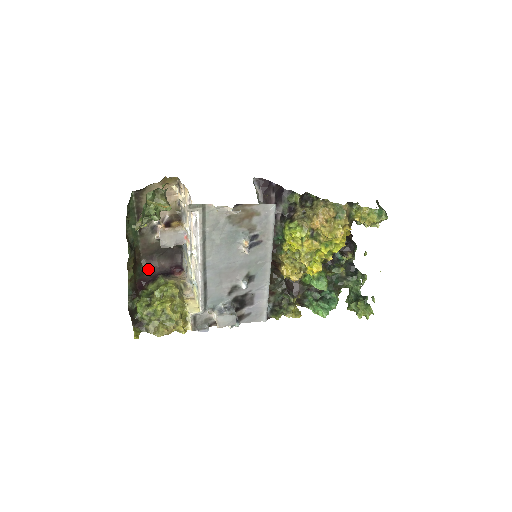
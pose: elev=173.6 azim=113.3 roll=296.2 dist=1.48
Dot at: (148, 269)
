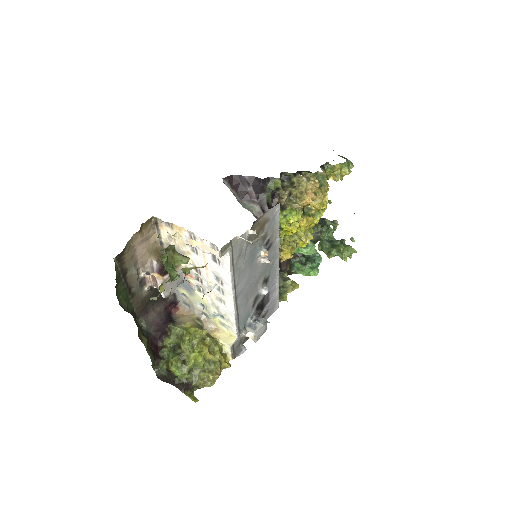
Dot at: (149, 325)
